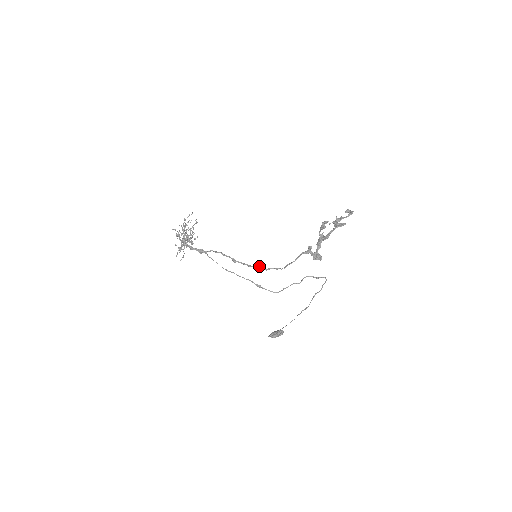
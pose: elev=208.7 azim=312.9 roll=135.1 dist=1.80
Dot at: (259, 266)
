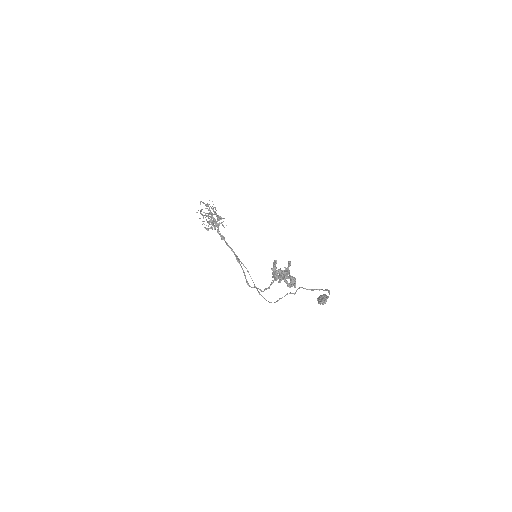
Dot at: (246, 282)
